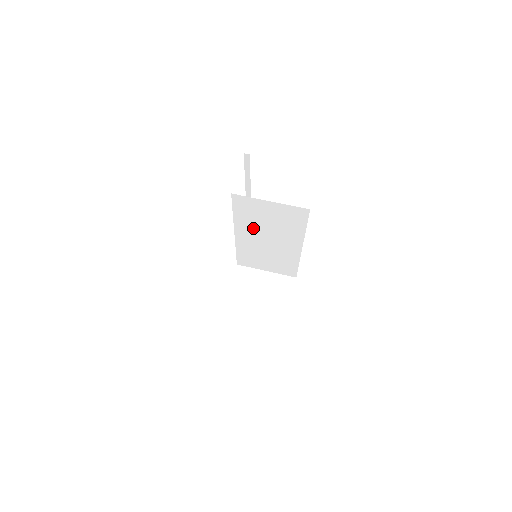
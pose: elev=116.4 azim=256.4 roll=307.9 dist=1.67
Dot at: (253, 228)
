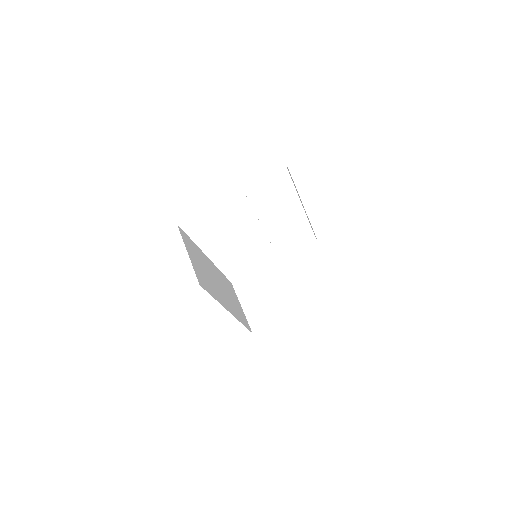
Dot at: occluded
